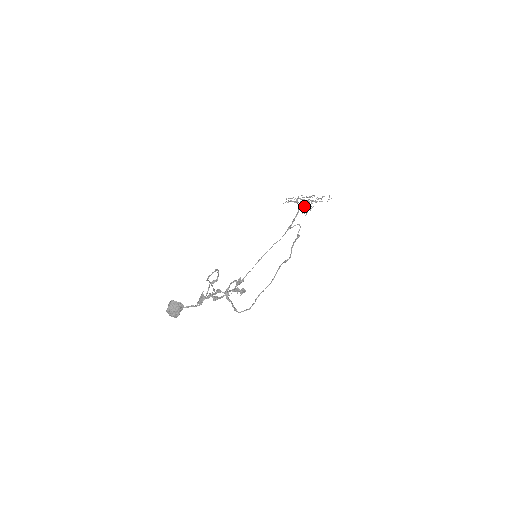
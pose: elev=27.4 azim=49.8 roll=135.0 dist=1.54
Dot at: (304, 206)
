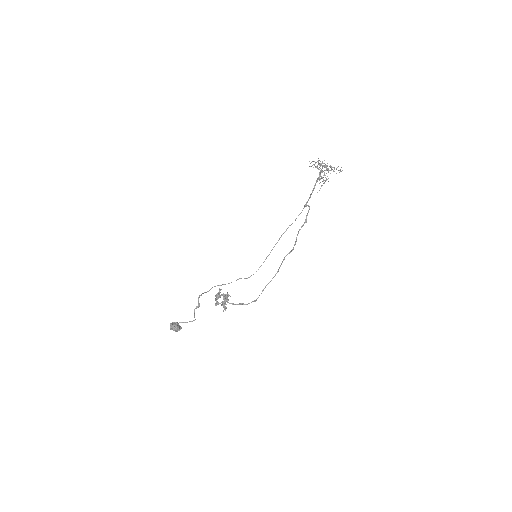
Dot at: (318, 179)
